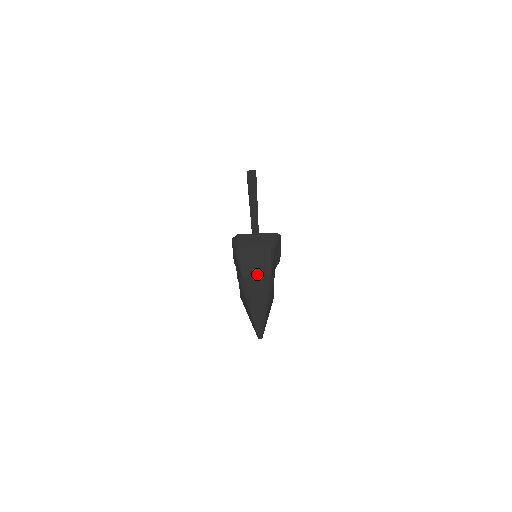
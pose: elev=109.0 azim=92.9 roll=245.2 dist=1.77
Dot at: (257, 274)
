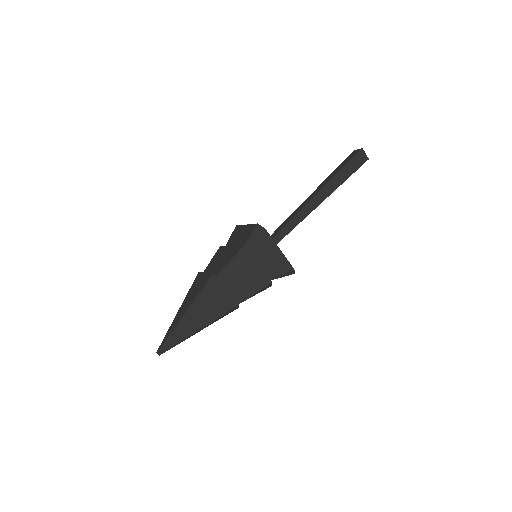
Dot at: (231, 289)
